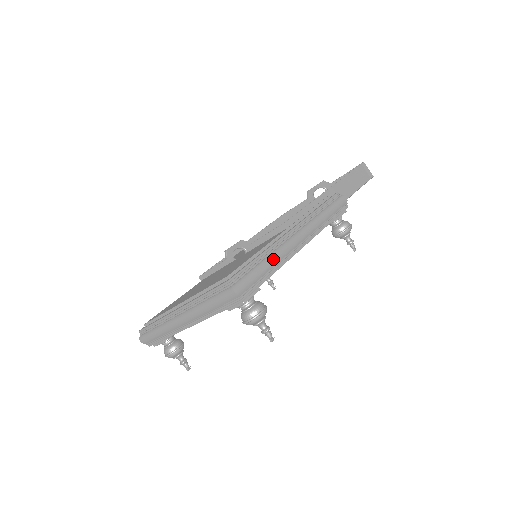
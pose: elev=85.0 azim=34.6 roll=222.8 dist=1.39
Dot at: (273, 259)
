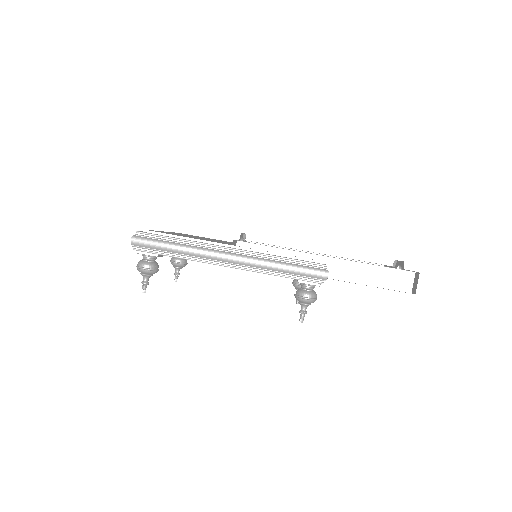
Dot at: (183, 249)
